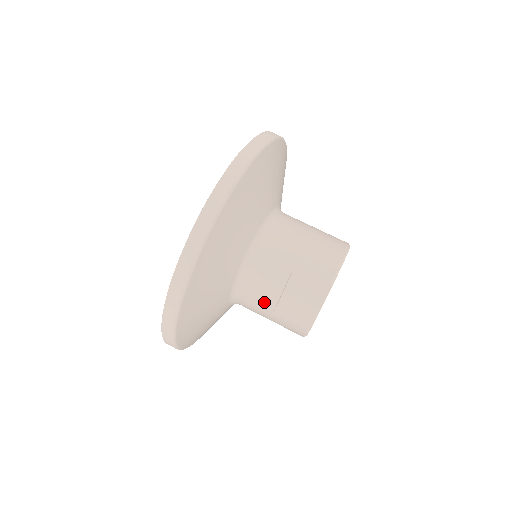
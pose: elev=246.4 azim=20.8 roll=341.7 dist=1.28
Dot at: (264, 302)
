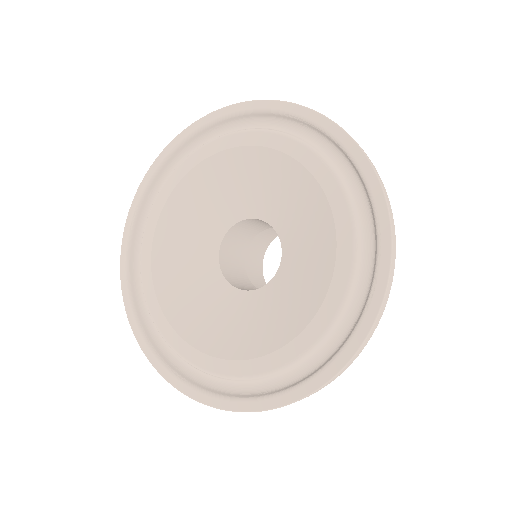
Dot at: occluded
